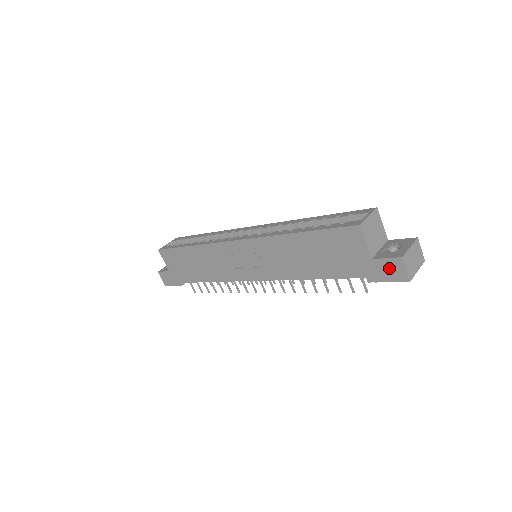
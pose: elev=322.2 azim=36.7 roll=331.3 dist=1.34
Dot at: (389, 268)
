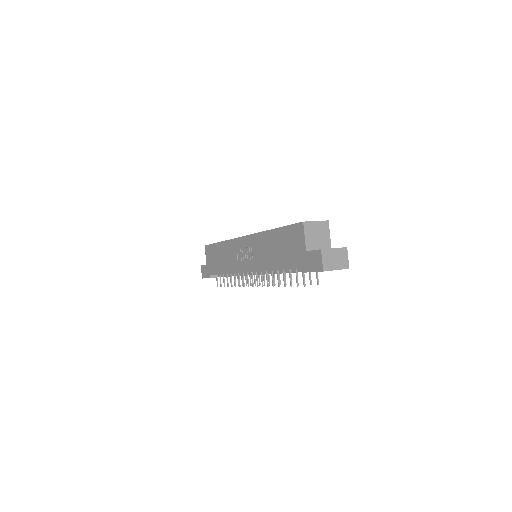
Dot at: (314, 259)
